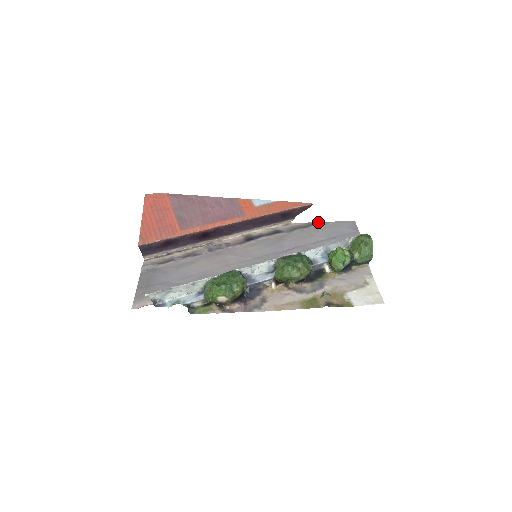
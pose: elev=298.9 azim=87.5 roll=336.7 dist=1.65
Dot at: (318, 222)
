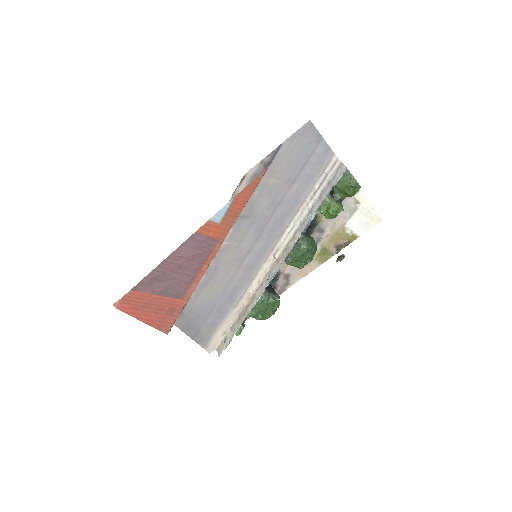
Dot at: (272, 153)
